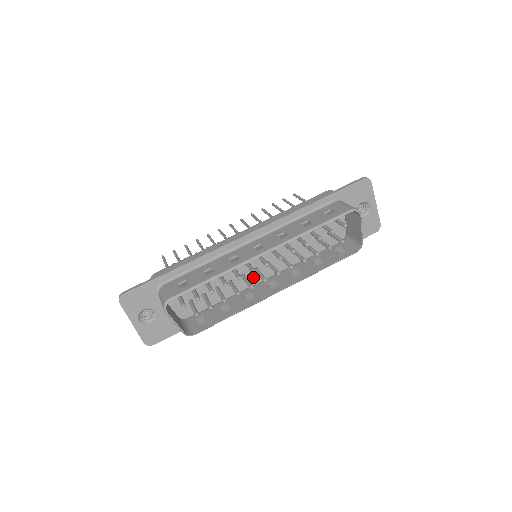
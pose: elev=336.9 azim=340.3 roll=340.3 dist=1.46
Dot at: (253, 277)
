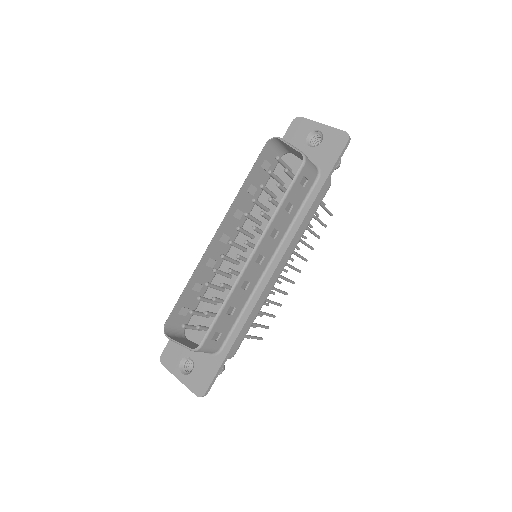
Dot at: occluded
